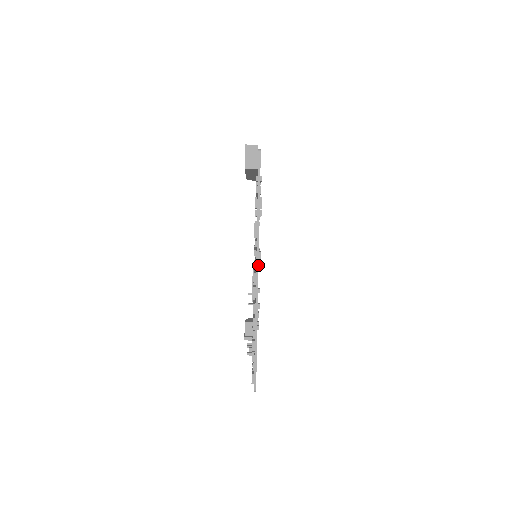
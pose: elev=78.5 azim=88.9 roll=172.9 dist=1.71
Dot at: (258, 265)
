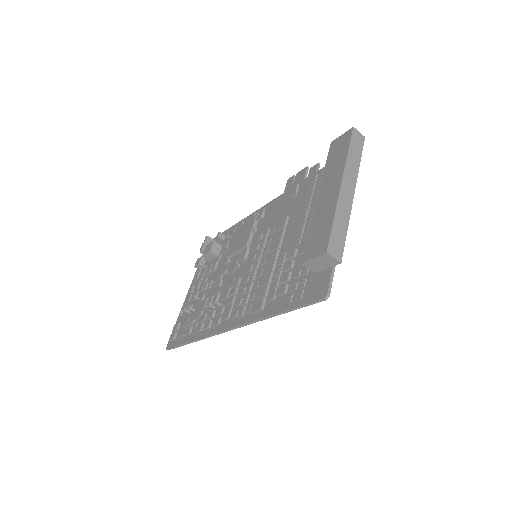
Dot at: (233, 329)
